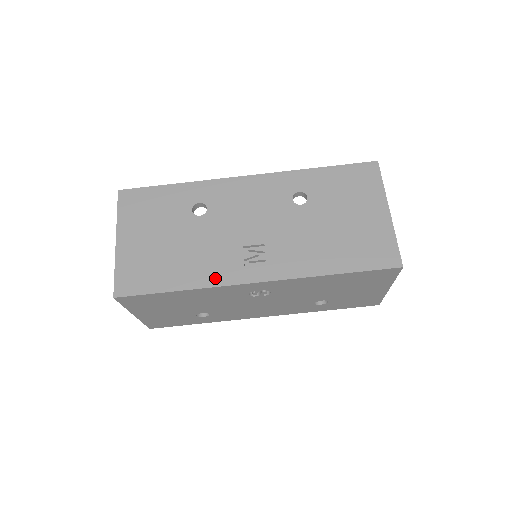
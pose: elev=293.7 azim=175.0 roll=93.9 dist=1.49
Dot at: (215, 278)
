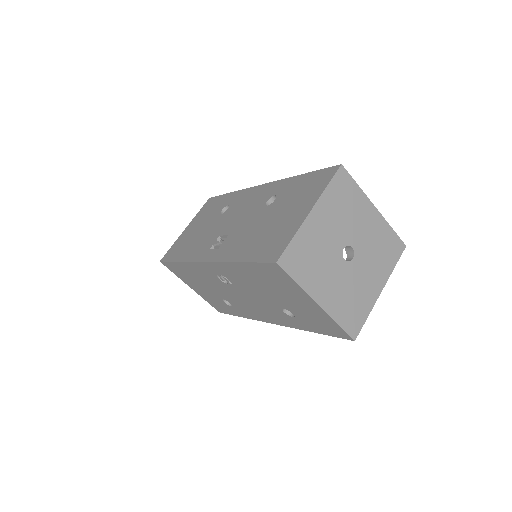
Dot at: (194, 256)
